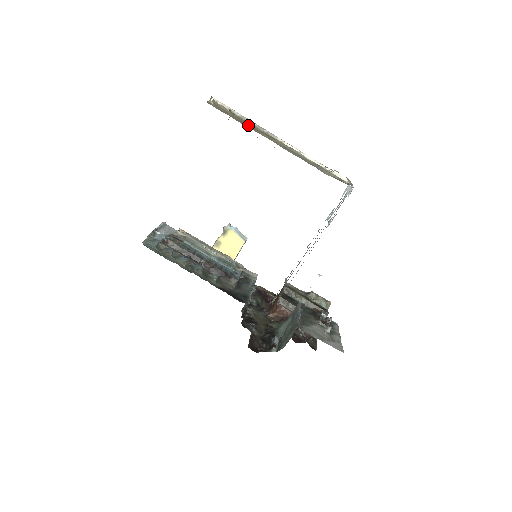
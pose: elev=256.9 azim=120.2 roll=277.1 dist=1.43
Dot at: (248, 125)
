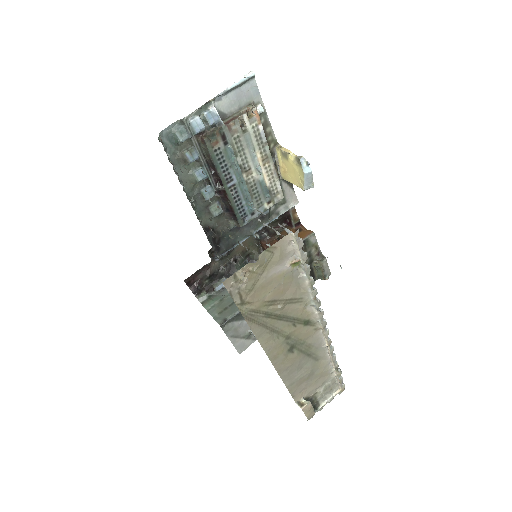
Dot at: (275, 313)
